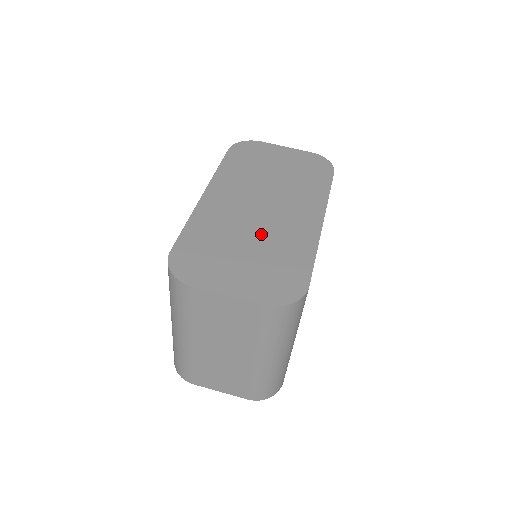
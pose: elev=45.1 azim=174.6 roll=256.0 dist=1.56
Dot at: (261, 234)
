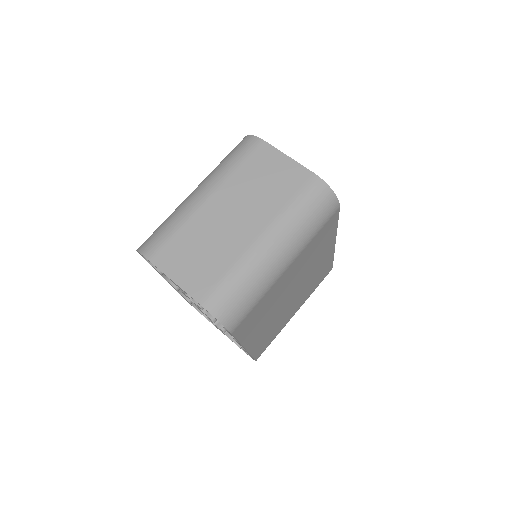
Dot at: occluded
